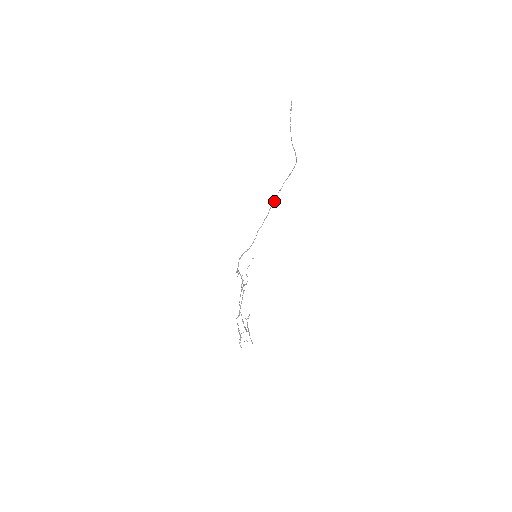
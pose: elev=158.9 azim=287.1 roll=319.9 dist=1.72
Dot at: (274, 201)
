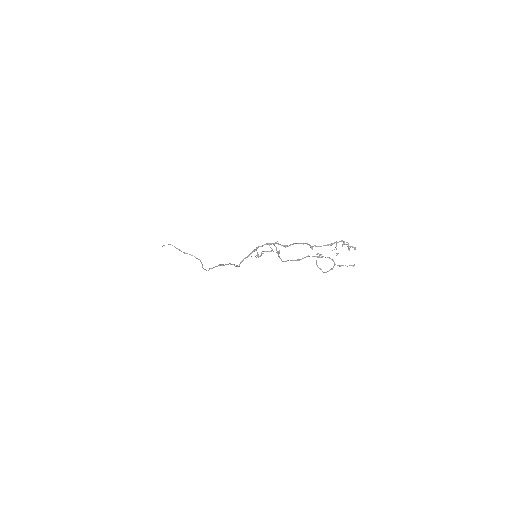
Dot at: (215, 266)
